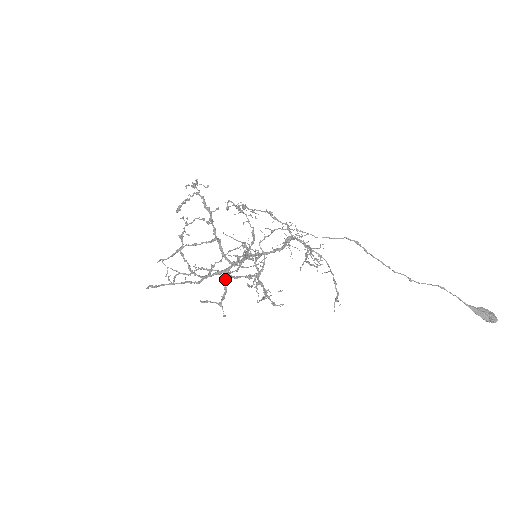
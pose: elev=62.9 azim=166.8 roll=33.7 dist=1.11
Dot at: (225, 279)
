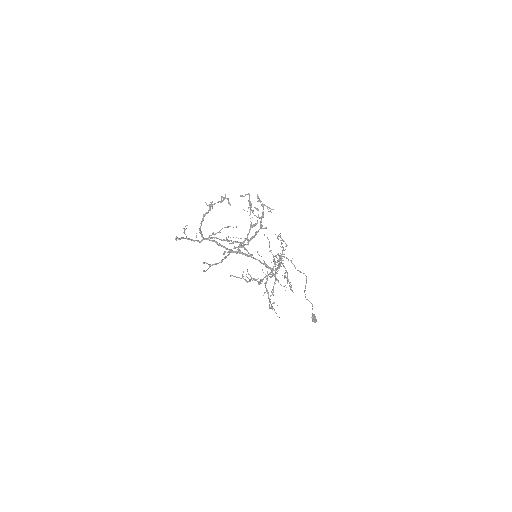
Dot at: occluded
